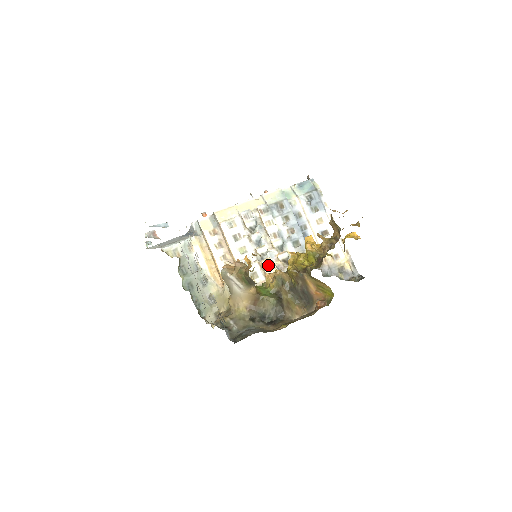
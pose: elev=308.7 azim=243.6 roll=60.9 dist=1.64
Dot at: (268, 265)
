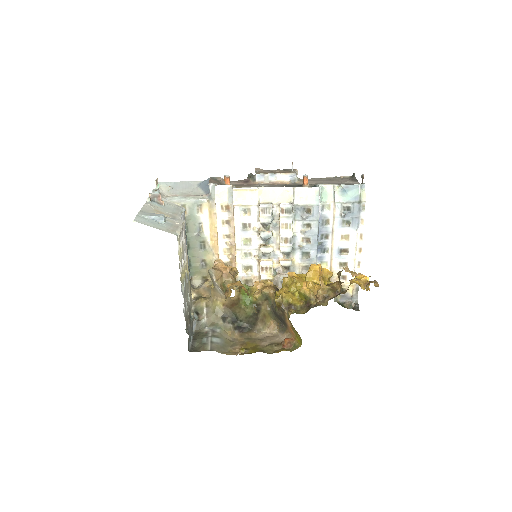
Dot at: (266, 267)
